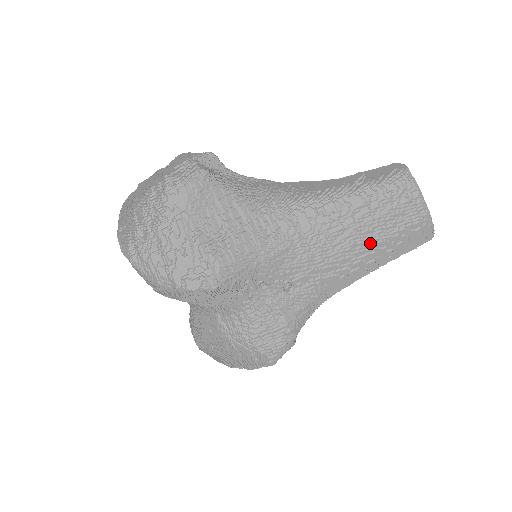
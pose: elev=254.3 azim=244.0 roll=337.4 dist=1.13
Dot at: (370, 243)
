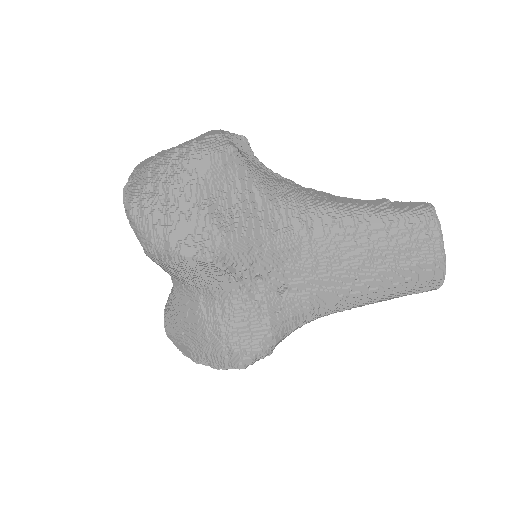
Dot at: (379, 269)
